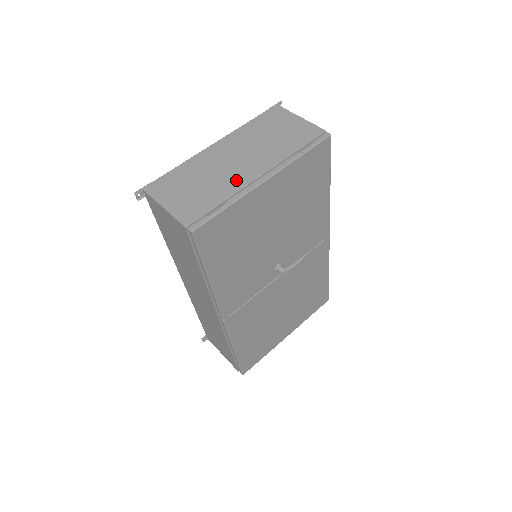
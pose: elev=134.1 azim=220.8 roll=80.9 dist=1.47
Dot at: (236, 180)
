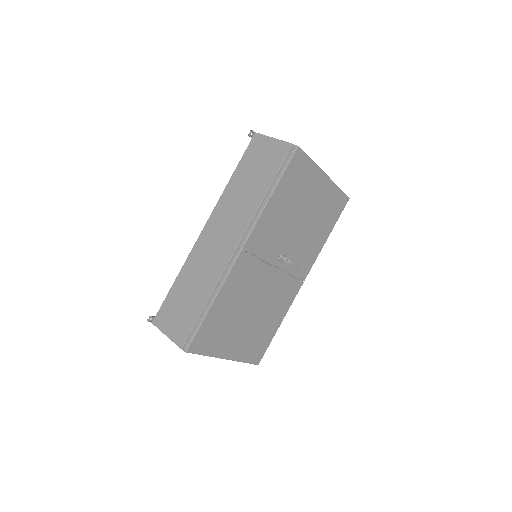
Dot at: occluded
